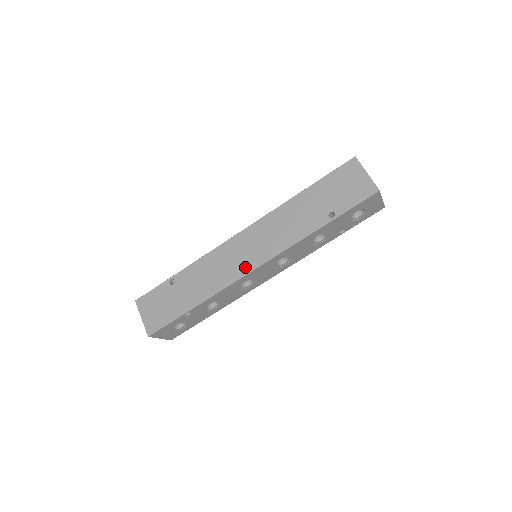
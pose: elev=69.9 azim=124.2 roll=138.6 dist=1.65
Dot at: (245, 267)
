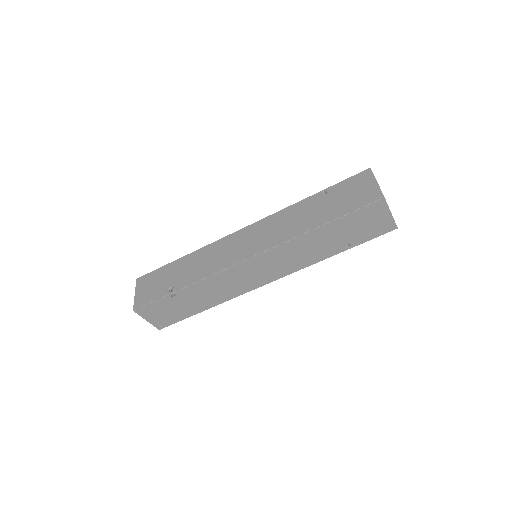
Dot at: (256, 284)
